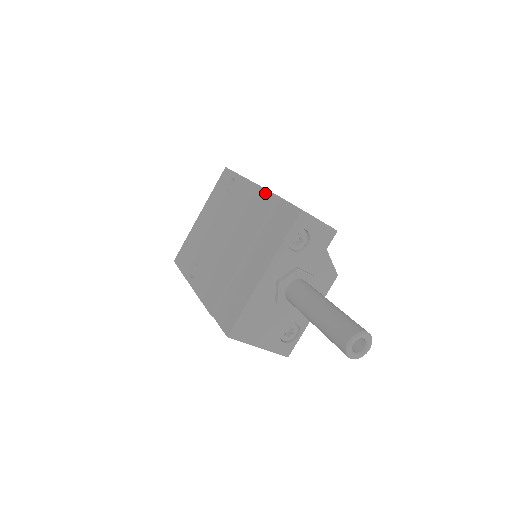
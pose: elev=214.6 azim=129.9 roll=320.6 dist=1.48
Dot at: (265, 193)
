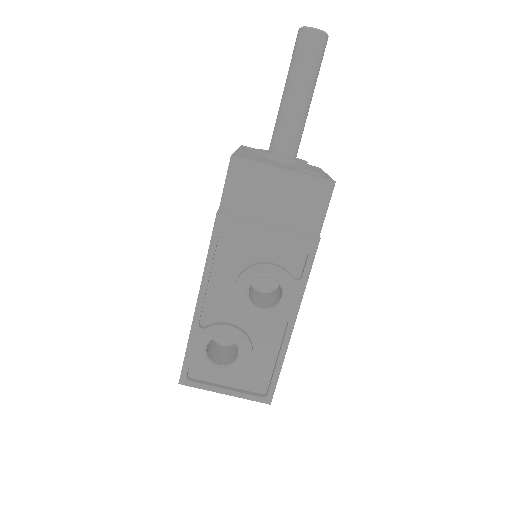
Dot at: occluded
